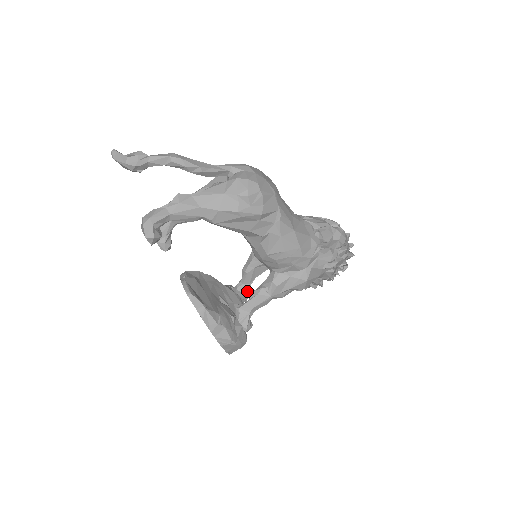
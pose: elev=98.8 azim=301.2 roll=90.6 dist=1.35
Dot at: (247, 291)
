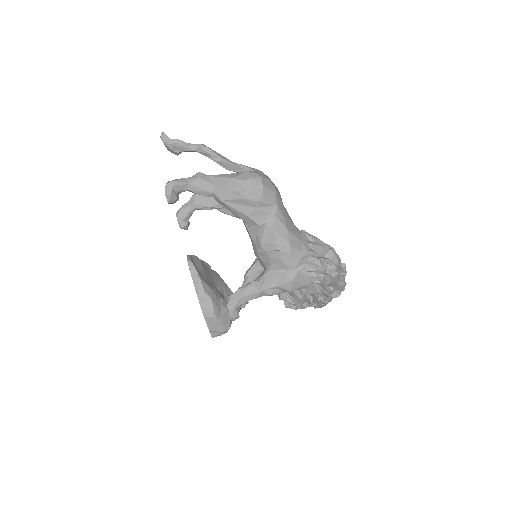
Dot at: occluded
